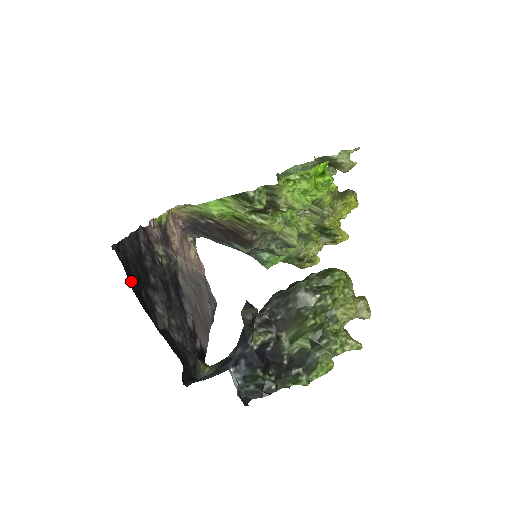
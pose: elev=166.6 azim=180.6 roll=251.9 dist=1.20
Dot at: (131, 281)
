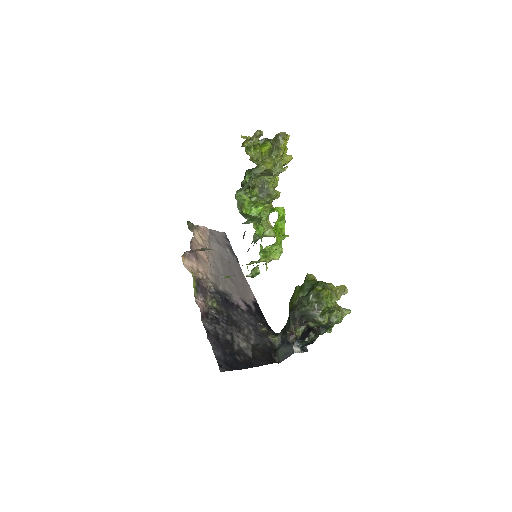
Dot at: (234, 367)
